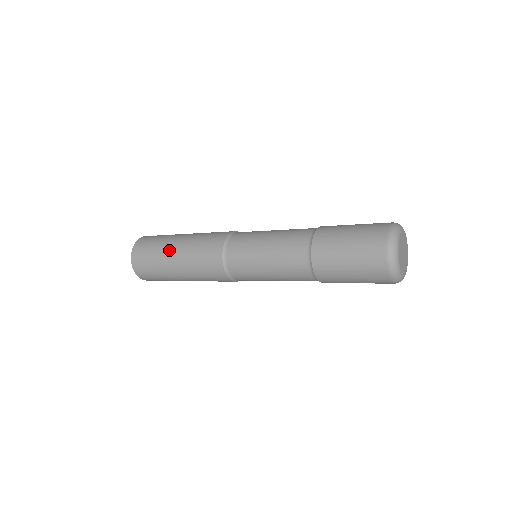
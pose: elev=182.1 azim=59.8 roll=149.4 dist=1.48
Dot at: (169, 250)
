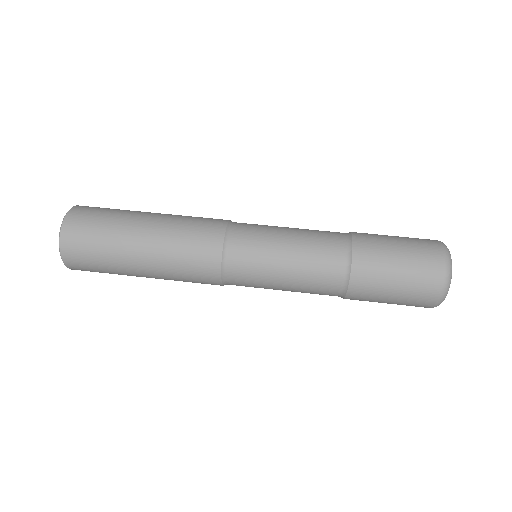
Dot at: (130, 248)
